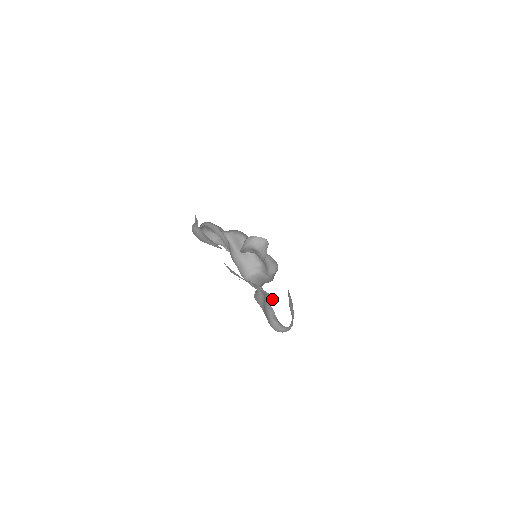
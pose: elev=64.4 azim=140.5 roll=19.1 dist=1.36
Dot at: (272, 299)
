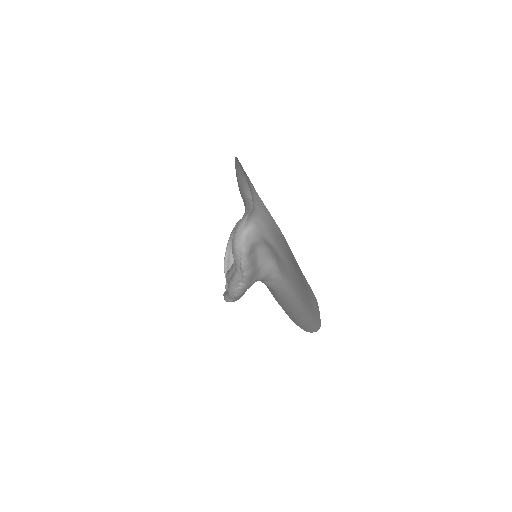
Dot at: occluded
